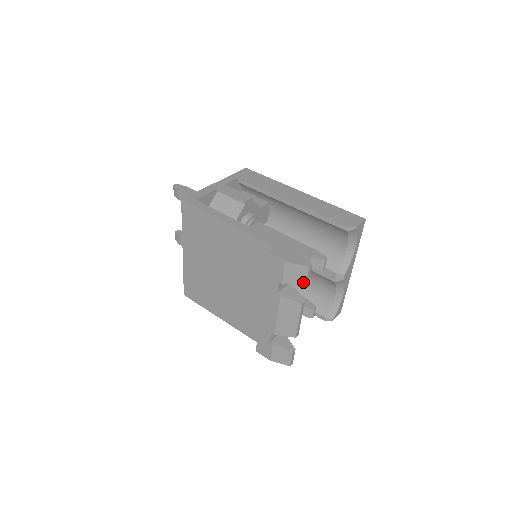
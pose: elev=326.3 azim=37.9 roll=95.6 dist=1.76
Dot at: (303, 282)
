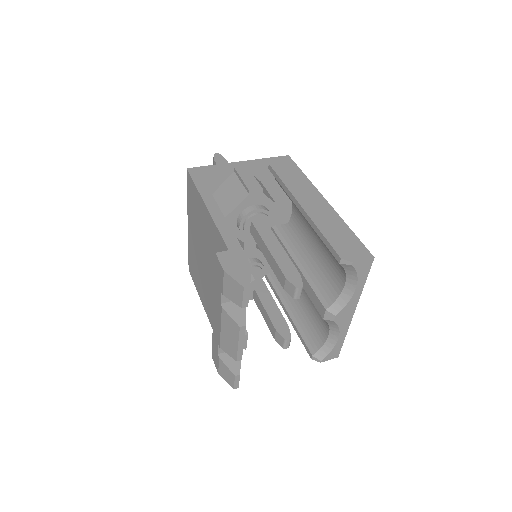
Dot at: (240, 302)
